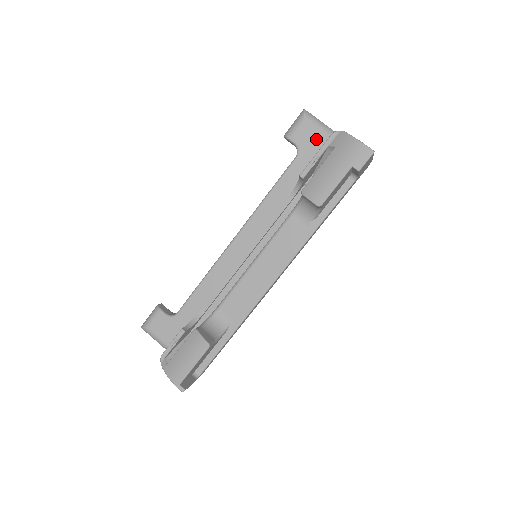
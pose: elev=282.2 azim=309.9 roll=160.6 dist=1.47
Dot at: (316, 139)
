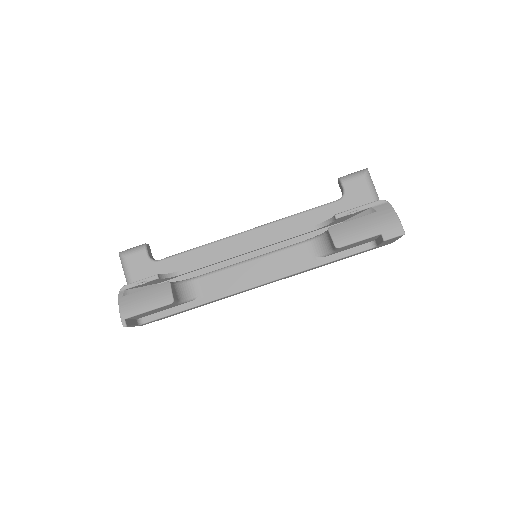
Dot at: (363, 197)
